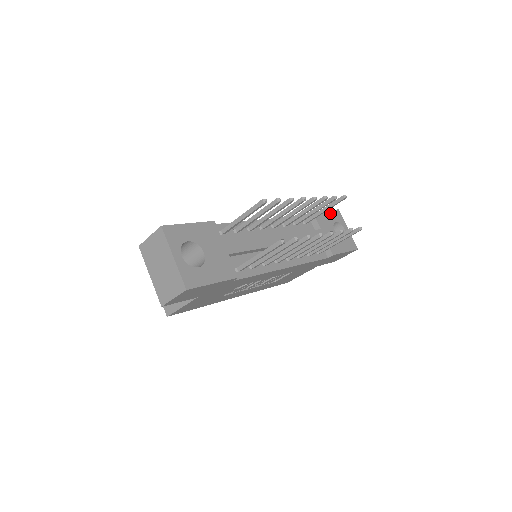
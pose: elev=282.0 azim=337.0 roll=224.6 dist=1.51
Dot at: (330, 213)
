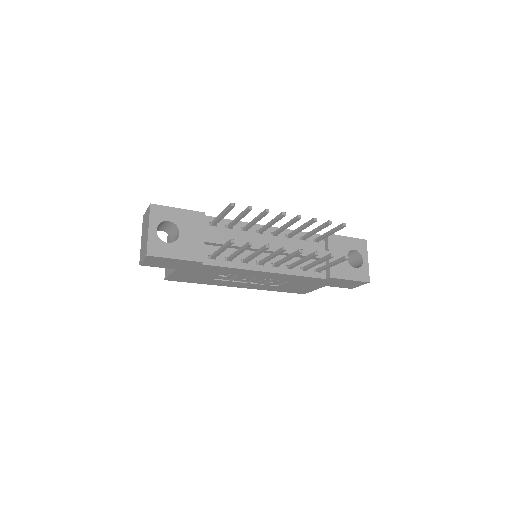
Dot at: (351, 240)
